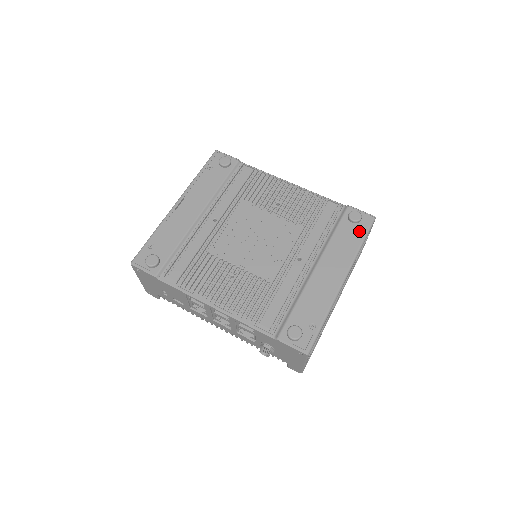
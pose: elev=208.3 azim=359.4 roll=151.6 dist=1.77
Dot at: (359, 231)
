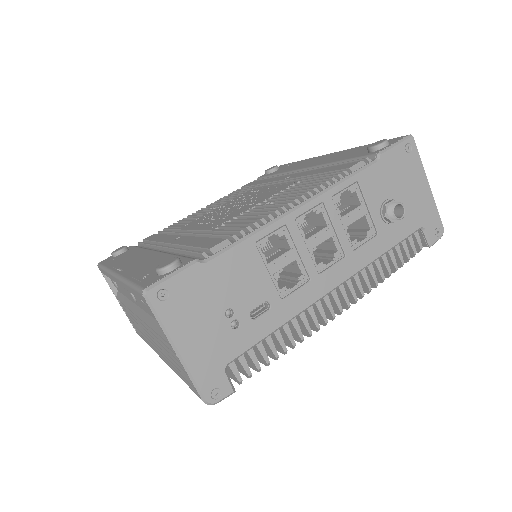
Dot at: occluded
